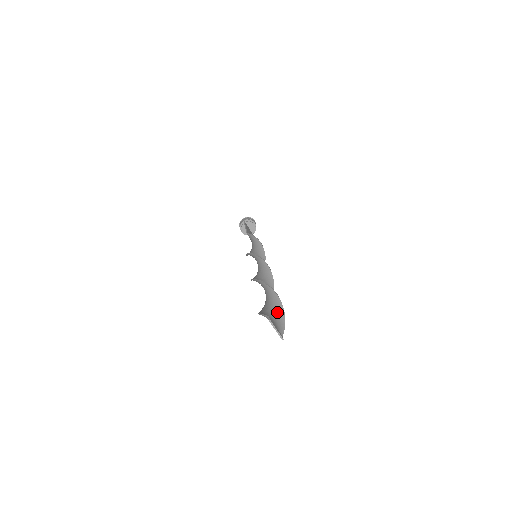
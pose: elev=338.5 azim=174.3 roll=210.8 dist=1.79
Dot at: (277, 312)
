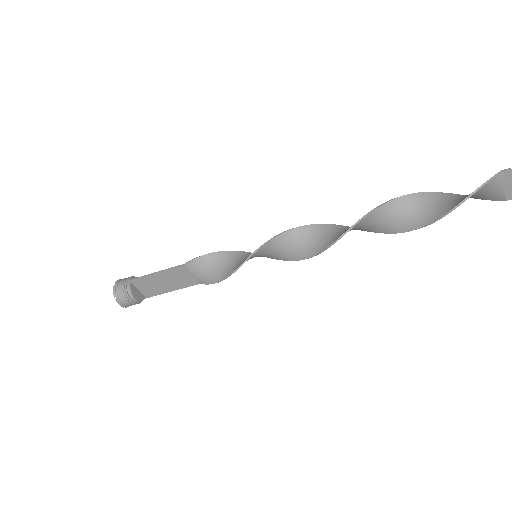
Dot at: (460, 195)
